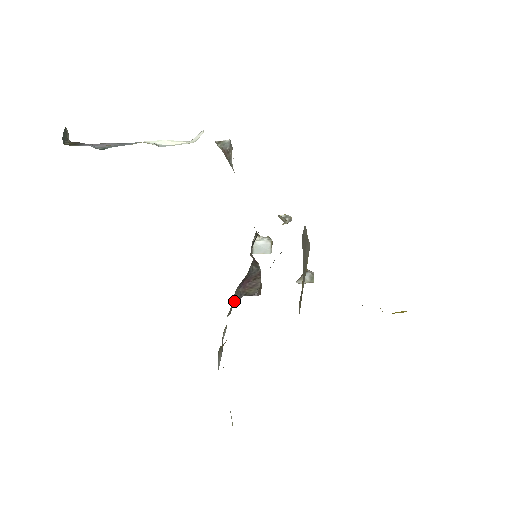
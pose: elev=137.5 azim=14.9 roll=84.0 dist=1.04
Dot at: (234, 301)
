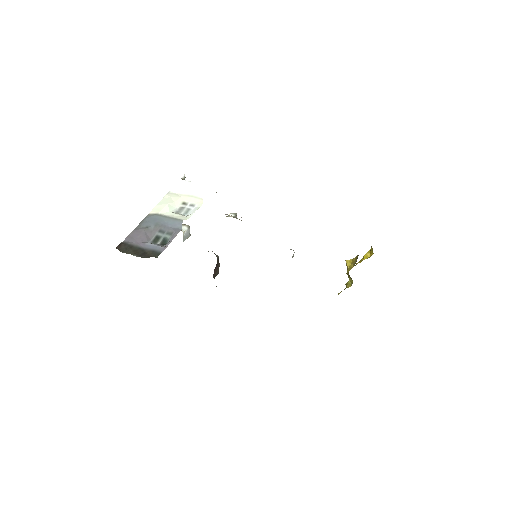
Dot at: occluded
